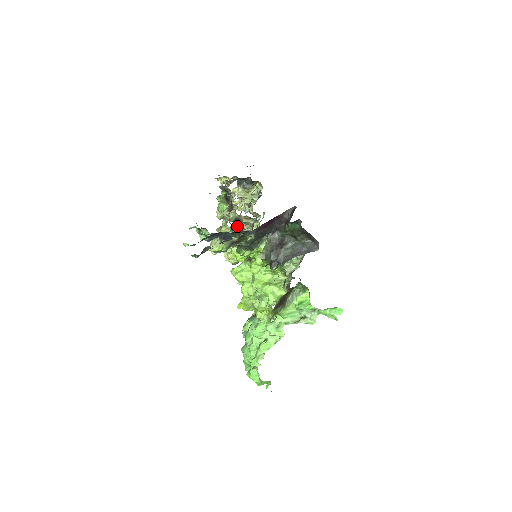
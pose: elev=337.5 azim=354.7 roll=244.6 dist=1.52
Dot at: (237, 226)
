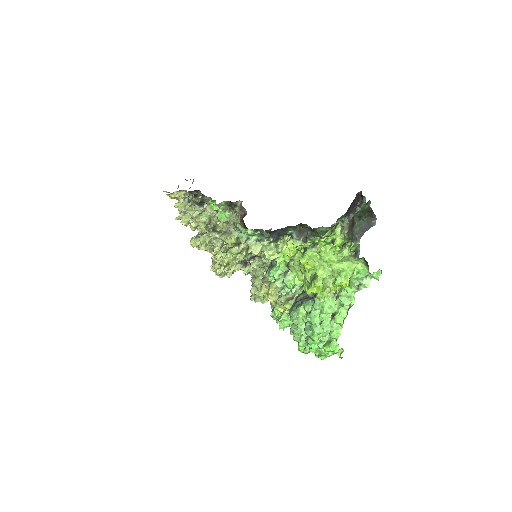
Dot at: (209, 236)
